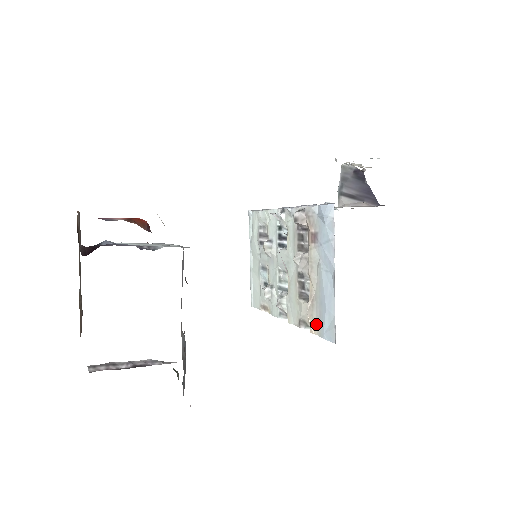
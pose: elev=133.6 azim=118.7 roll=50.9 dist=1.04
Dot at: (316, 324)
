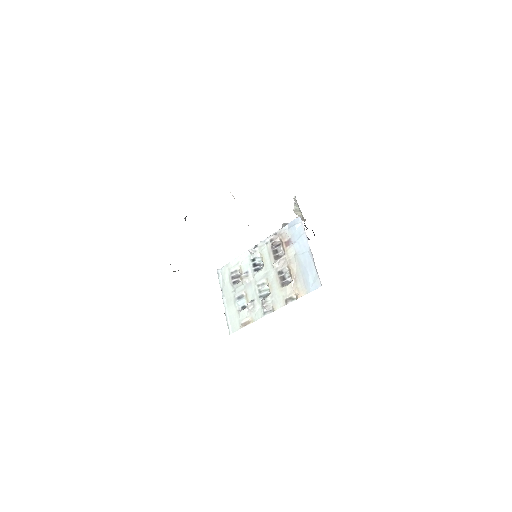
Dot at: (302, 289)
